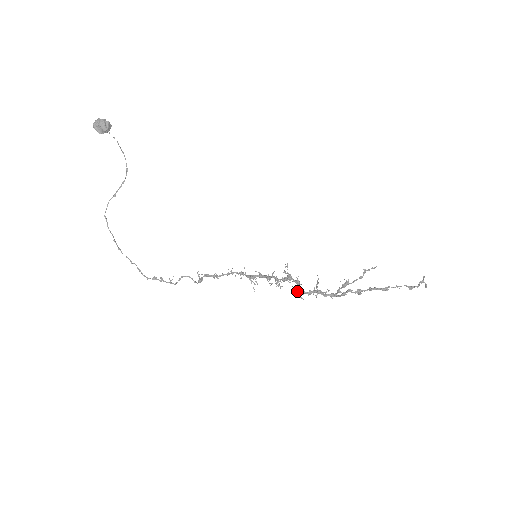
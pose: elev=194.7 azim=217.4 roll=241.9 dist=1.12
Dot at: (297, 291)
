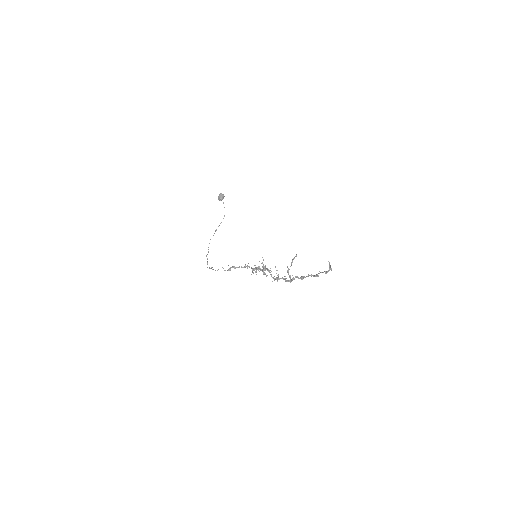
Dot at: occluded
